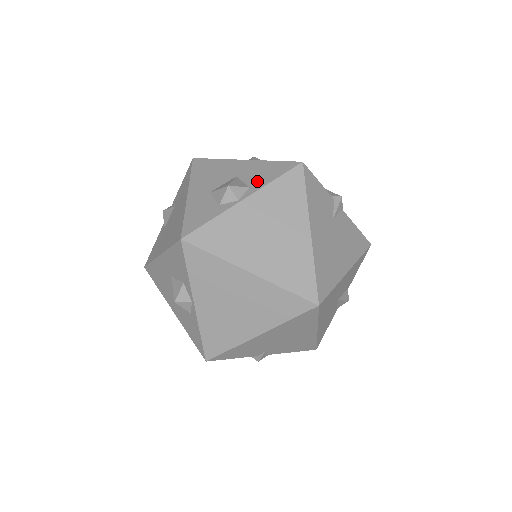
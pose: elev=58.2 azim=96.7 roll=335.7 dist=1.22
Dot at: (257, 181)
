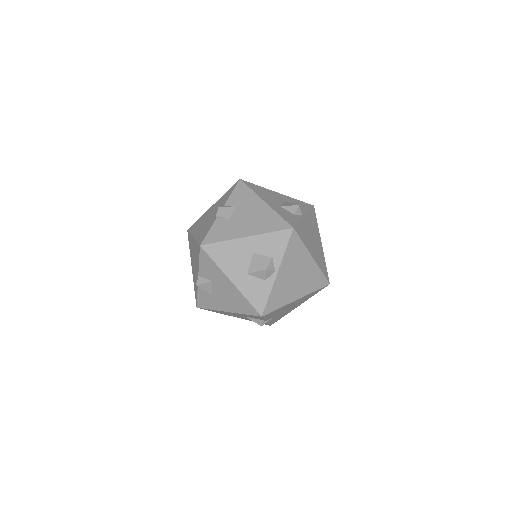
Dot at: (301, 208)
